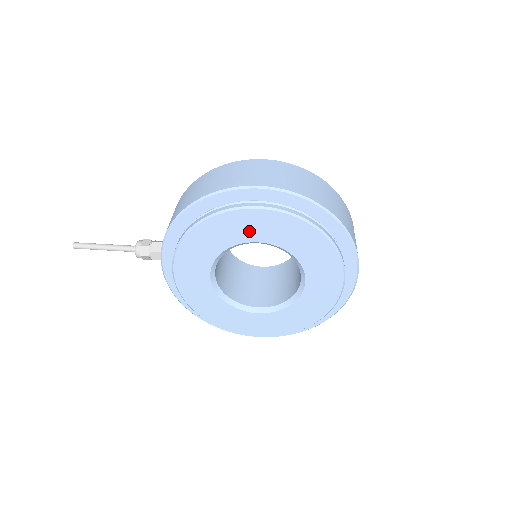
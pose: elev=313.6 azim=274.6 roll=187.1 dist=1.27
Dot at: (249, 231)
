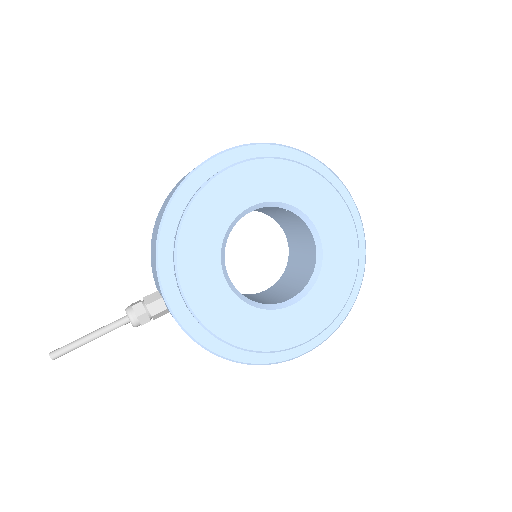
Dot at: (238, 197)
